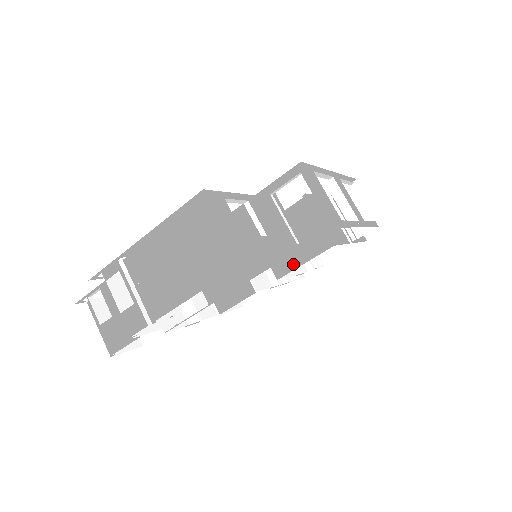
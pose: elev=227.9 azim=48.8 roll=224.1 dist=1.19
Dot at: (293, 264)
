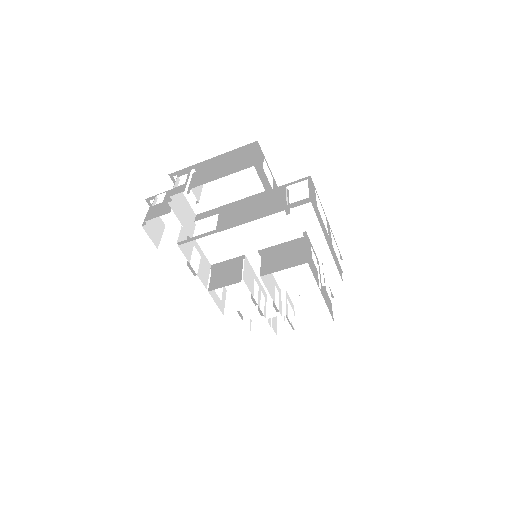
Dot at: (276, 269)
